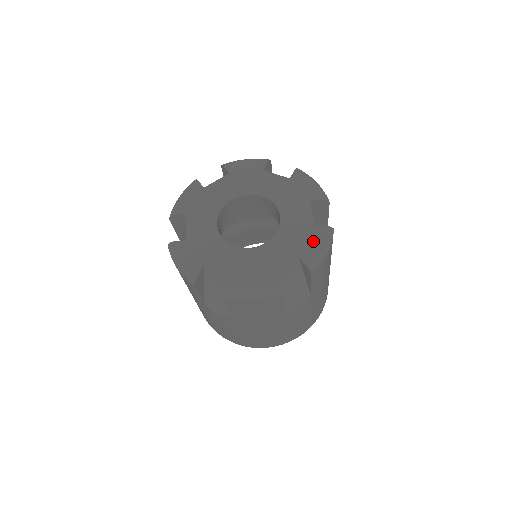
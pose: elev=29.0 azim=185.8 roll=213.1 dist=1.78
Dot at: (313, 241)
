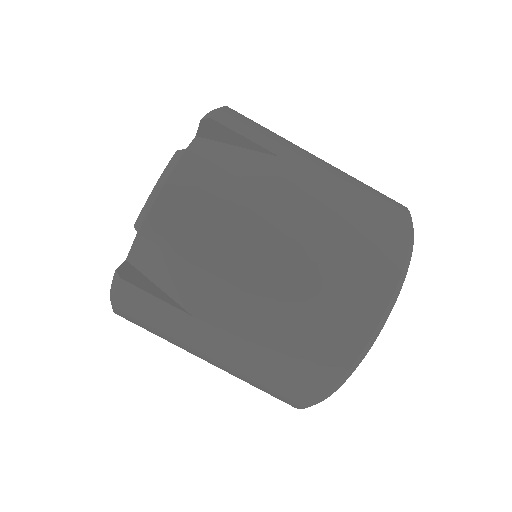
Dot at: occluded
